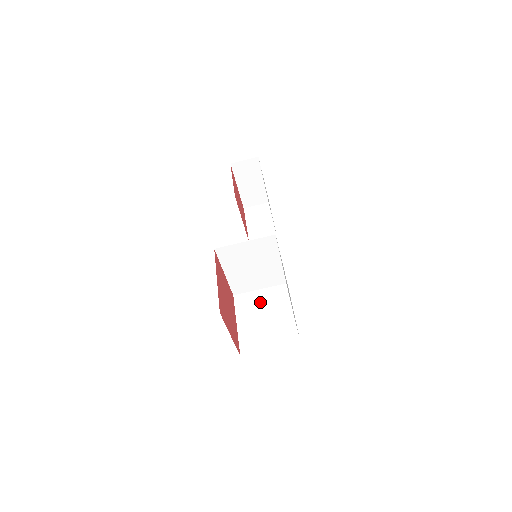
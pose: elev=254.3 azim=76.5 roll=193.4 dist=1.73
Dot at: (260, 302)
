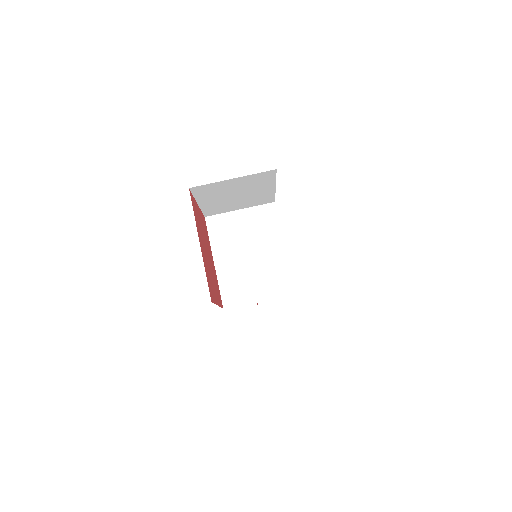
Dot at: occluded
